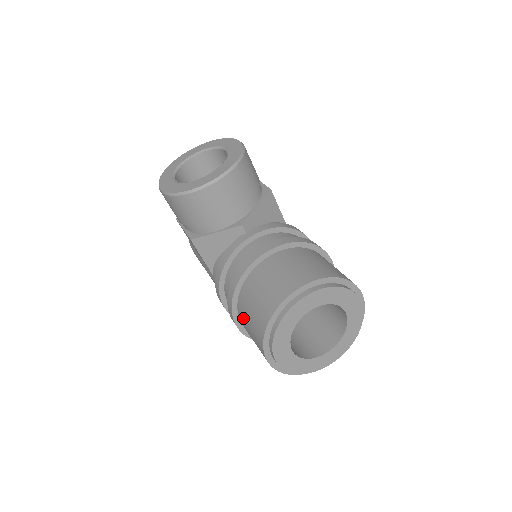
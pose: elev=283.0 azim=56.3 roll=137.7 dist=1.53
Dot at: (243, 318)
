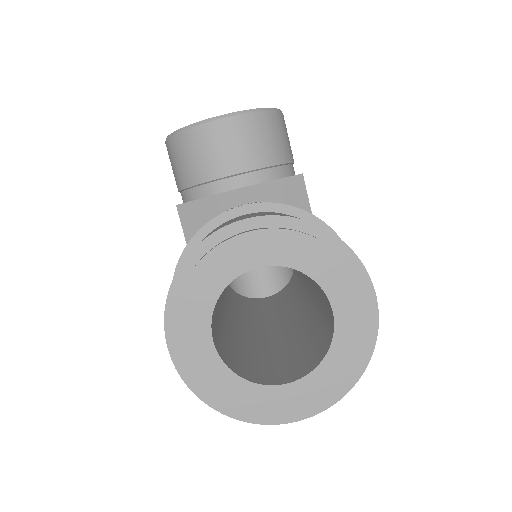
Dot at: occluded
